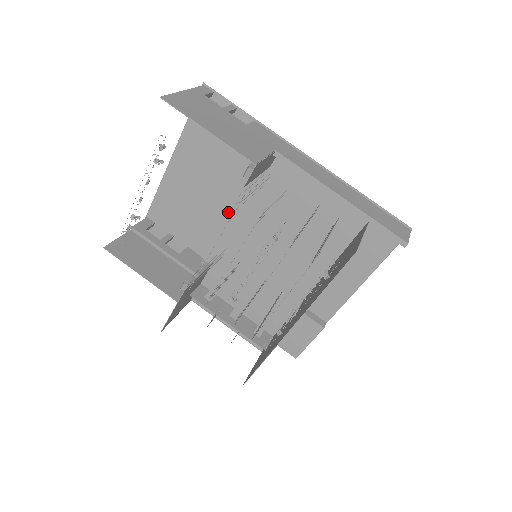
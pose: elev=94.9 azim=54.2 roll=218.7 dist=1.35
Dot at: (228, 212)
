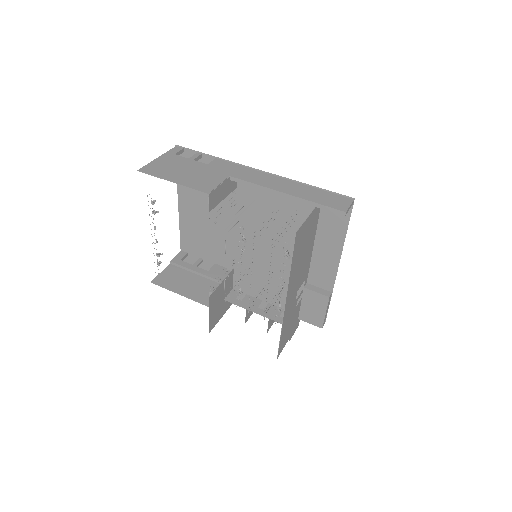
Dot at: (226, 229)
